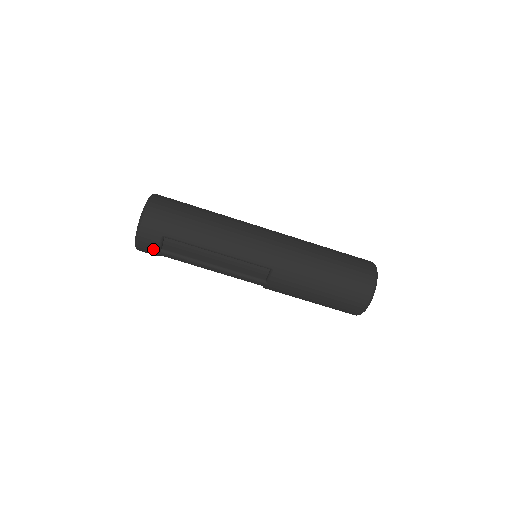
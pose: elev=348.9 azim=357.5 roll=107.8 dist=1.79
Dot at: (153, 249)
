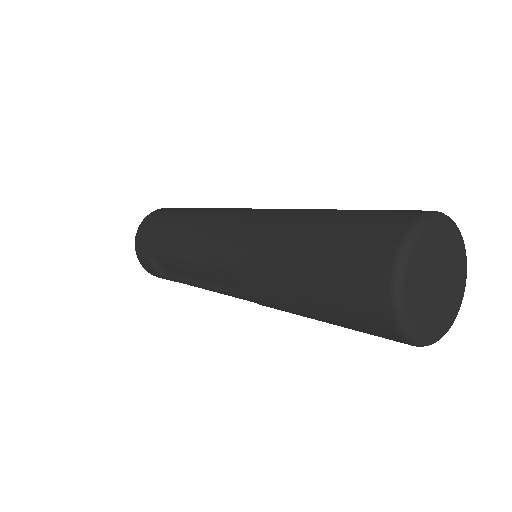
Dot at: (157, 274)
